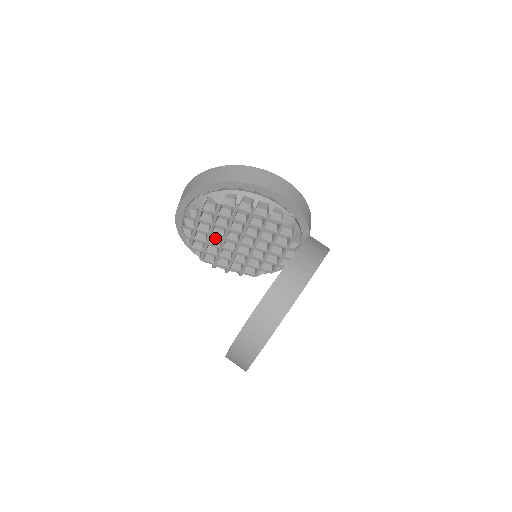
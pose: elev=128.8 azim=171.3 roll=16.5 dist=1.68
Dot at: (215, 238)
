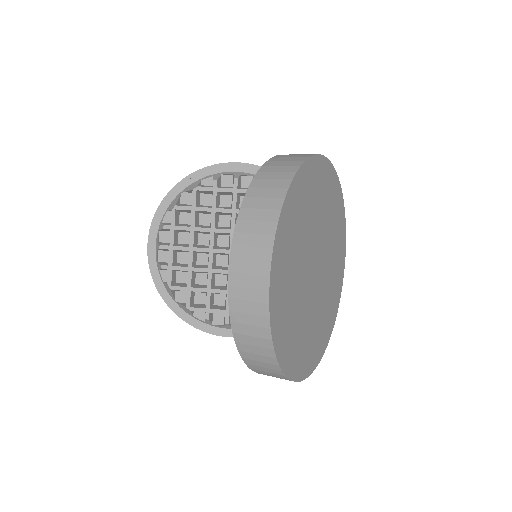
Dot at: (201, 265)
